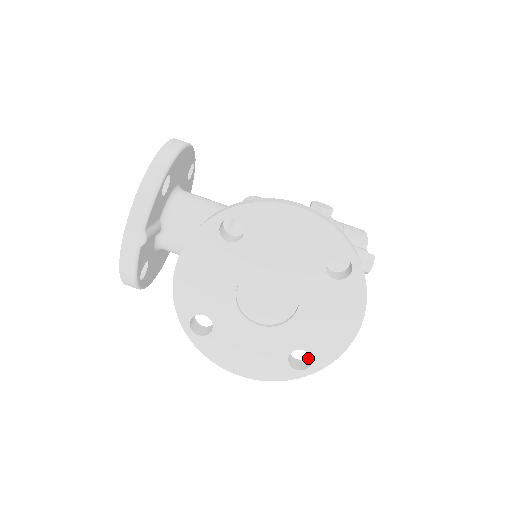
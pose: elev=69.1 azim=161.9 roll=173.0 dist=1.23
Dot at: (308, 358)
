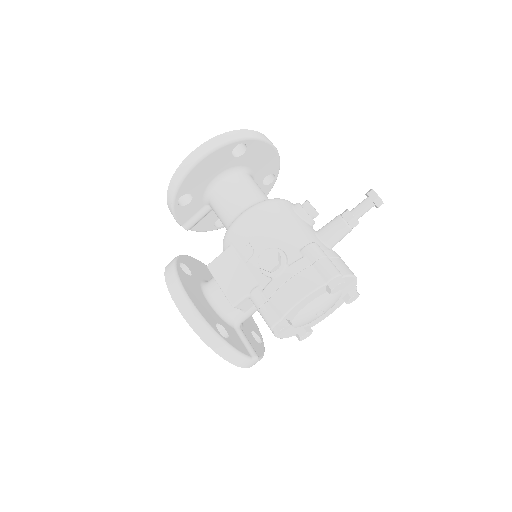
Dot at: (260, 344)
